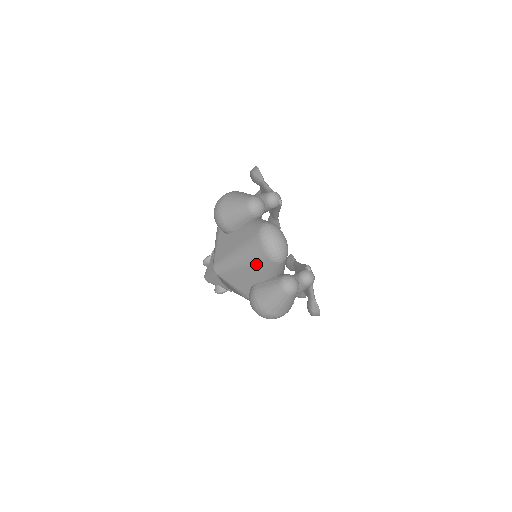
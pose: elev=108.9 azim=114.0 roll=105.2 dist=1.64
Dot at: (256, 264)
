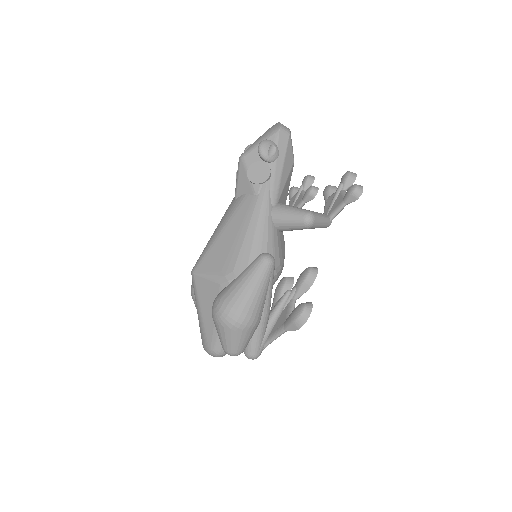
Dot at: occluded
